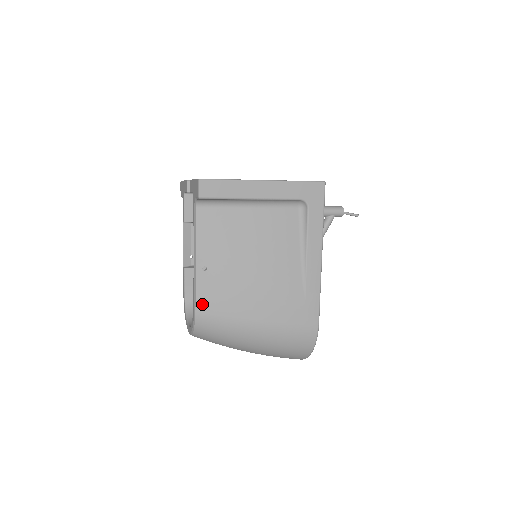
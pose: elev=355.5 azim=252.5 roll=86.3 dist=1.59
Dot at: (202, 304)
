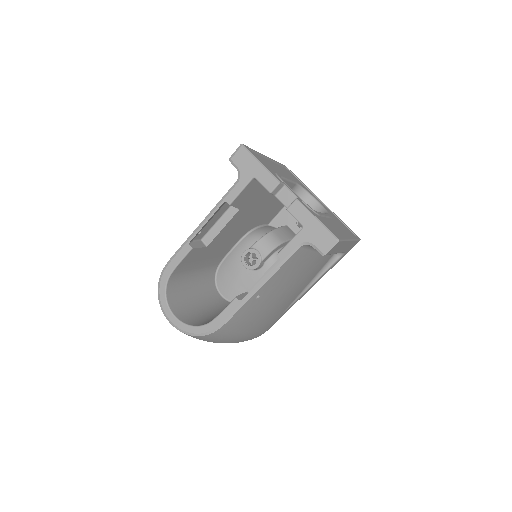
Dot at: (230, 323)
